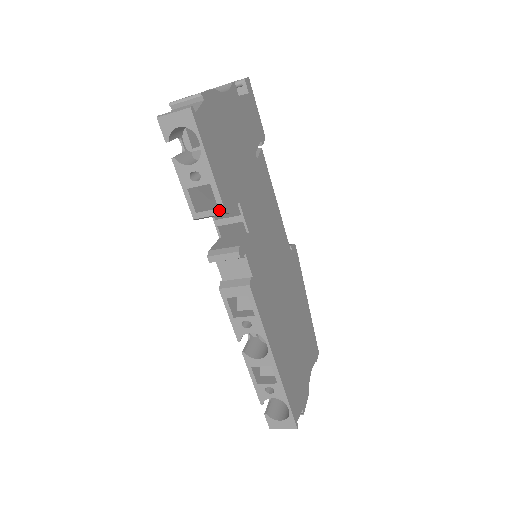
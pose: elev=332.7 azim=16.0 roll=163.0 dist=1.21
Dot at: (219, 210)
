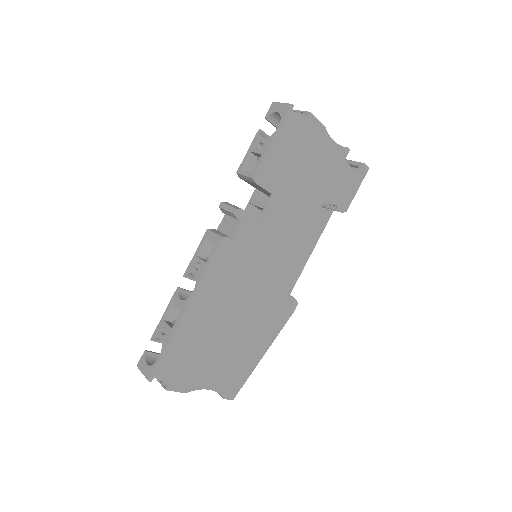
Dot at: (252, 174)
